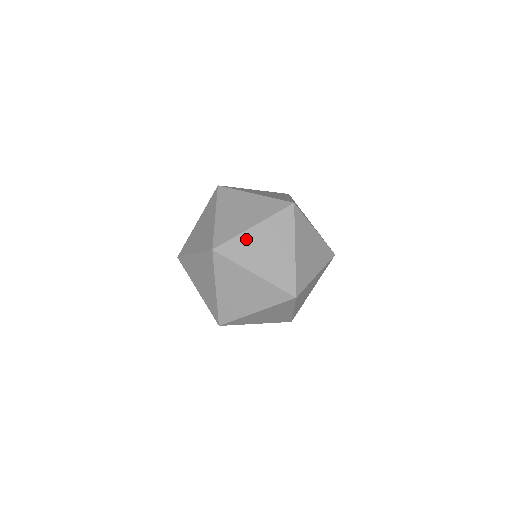
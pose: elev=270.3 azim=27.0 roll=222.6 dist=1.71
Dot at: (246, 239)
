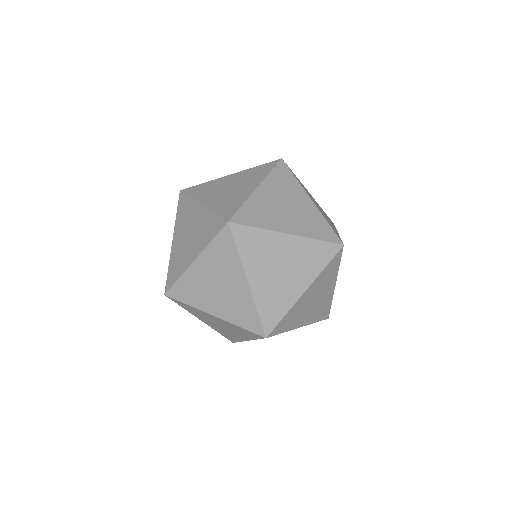
Dot at: (174, 255)
